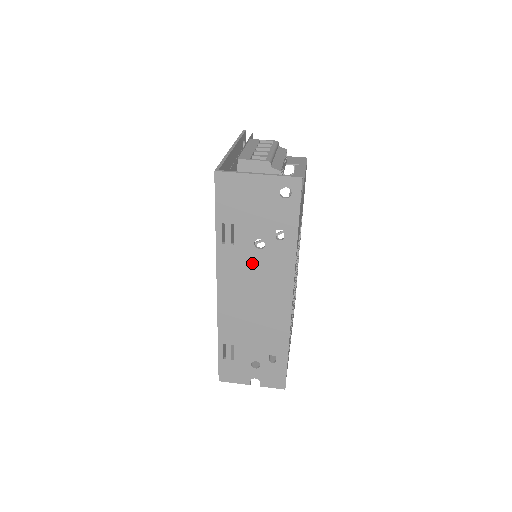
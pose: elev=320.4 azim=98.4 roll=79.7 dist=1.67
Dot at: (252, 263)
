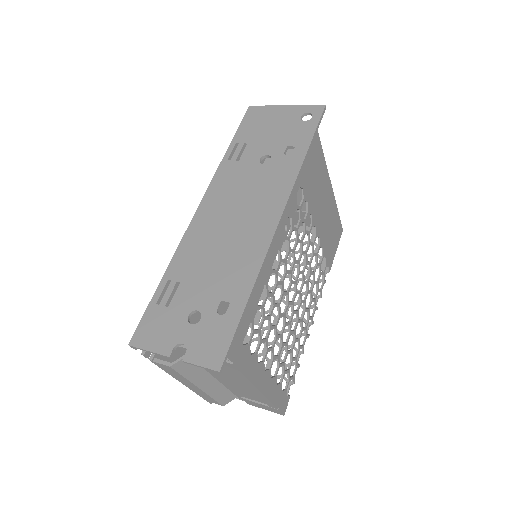
Dot at: (249, 178)
